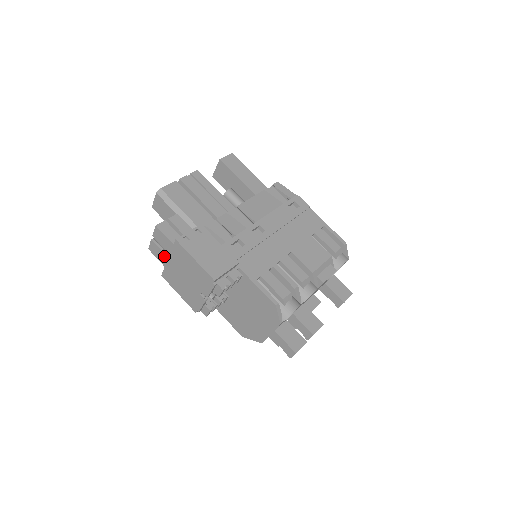
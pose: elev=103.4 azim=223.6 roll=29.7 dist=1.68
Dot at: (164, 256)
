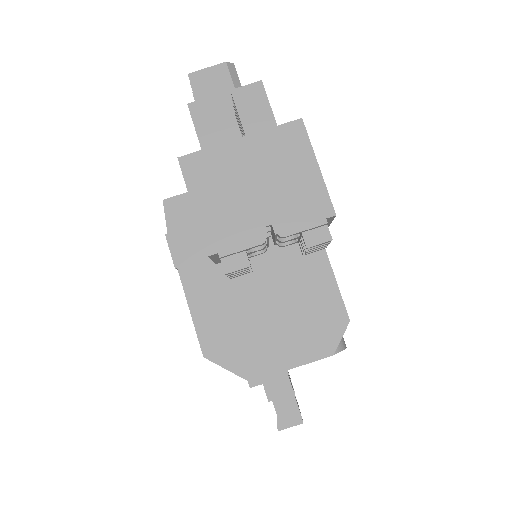
Dot at: (224, 132)
